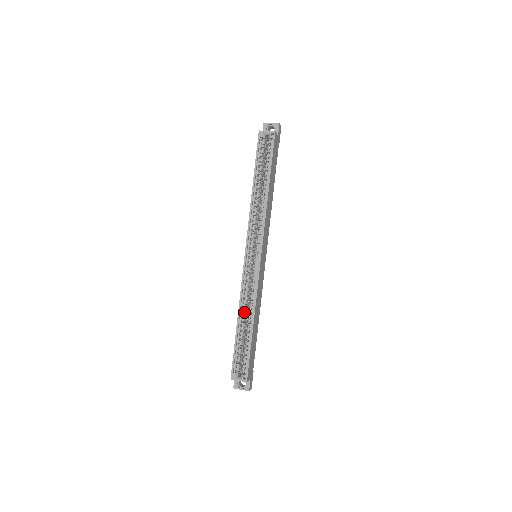
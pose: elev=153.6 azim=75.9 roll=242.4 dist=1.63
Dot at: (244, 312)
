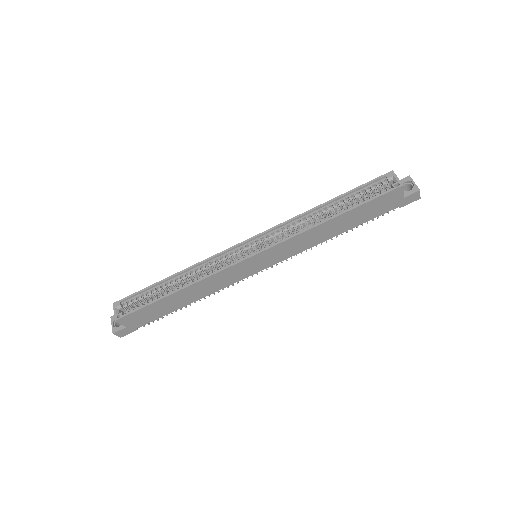
Dot at: (187, 276)
